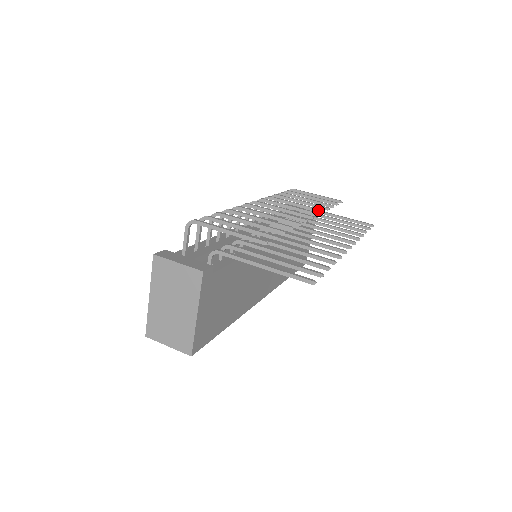
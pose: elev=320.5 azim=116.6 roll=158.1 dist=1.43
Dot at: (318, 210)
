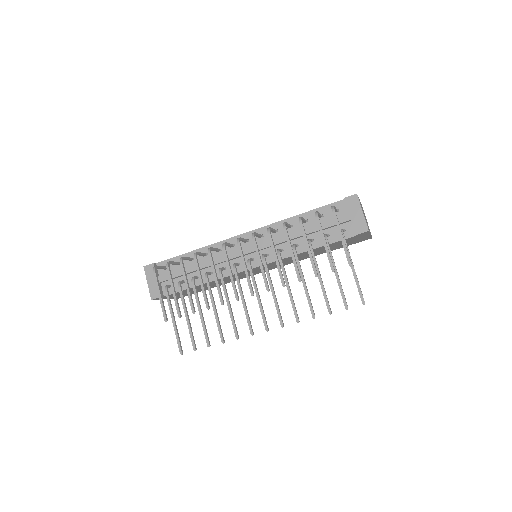
Dot at: (281, 281)
